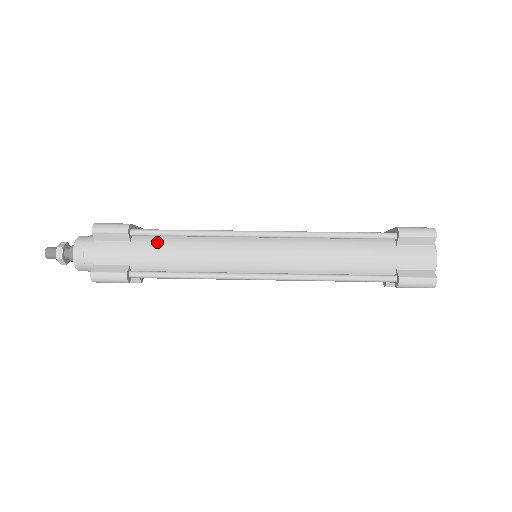
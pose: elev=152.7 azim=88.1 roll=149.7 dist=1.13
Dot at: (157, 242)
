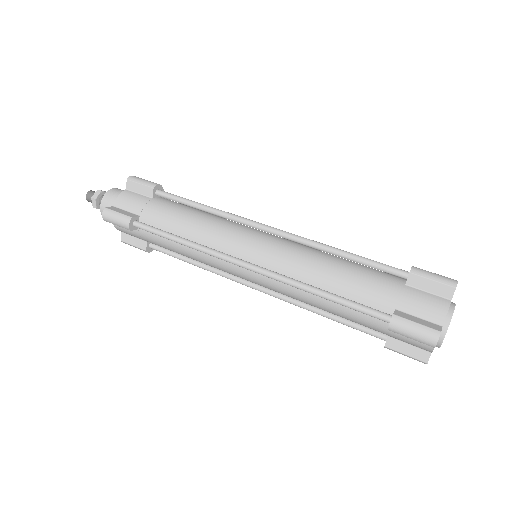
Dot at: (173, 205)
